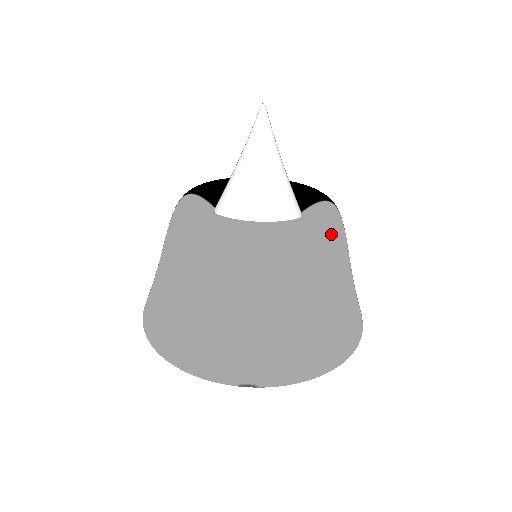
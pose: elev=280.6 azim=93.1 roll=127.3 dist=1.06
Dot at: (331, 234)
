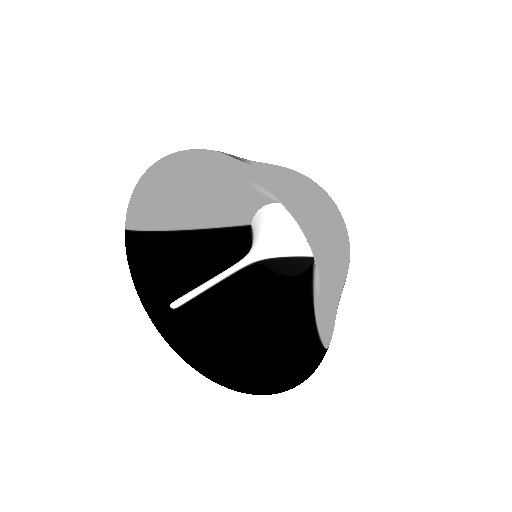
Dot at: (346, 228)
